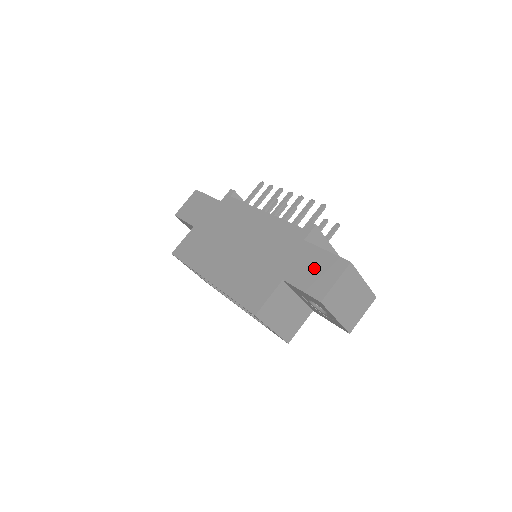
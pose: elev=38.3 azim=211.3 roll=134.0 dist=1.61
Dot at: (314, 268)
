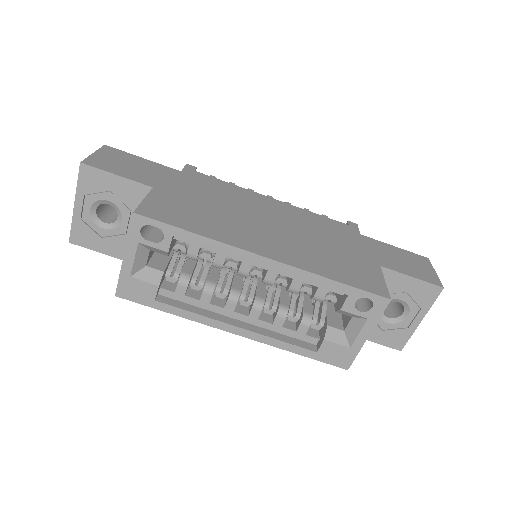
Dot at: (402, 259)
